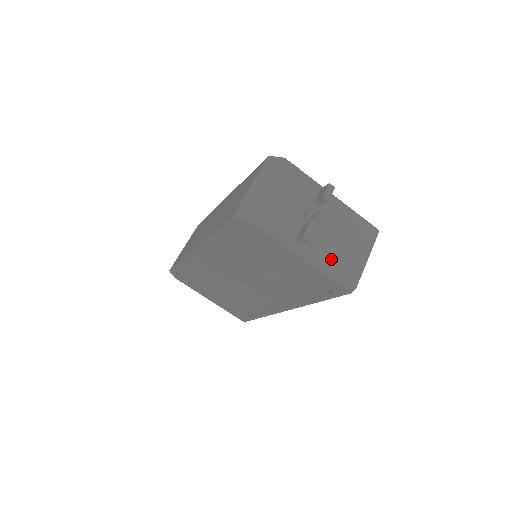
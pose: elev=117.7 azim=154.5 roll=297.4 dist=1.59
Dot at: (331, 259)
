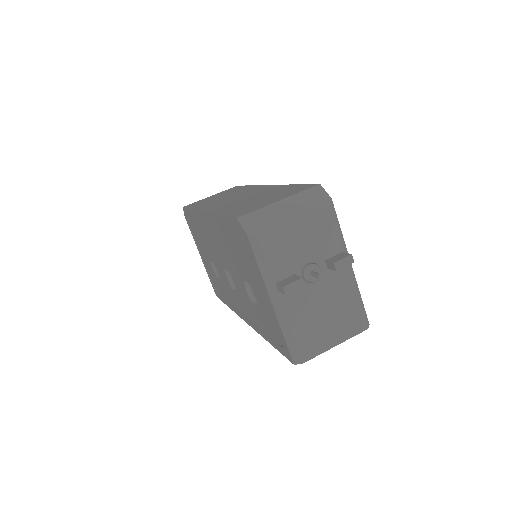
Dot at: (298, 322)
